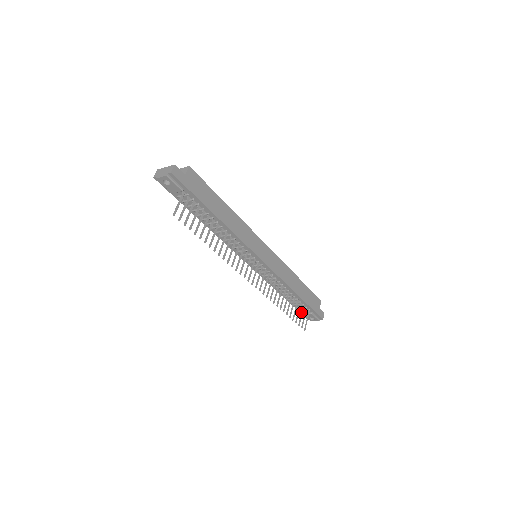
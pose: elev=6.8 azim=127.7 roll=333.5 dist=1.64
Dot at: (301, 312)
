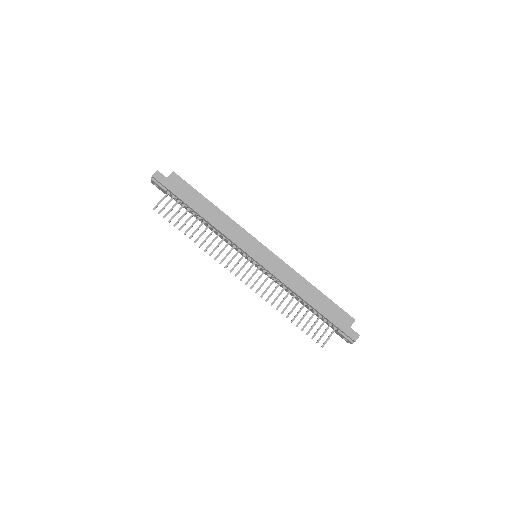
Dot at: (320, 325)
